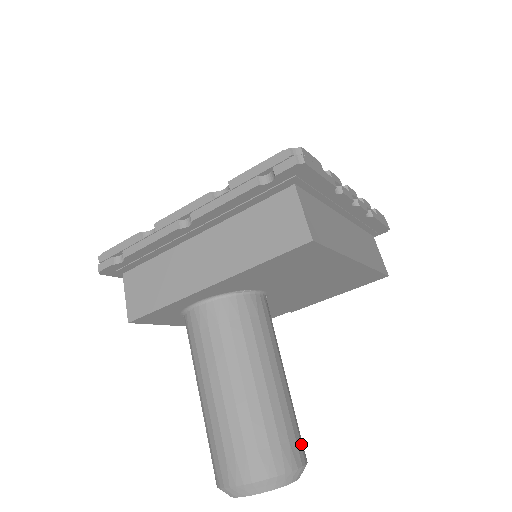
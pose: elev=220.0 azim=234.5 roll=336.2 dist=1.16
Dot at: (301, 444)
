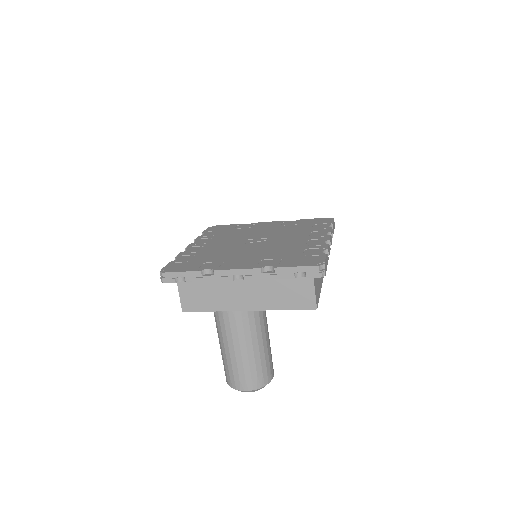
Dot at: occluded
